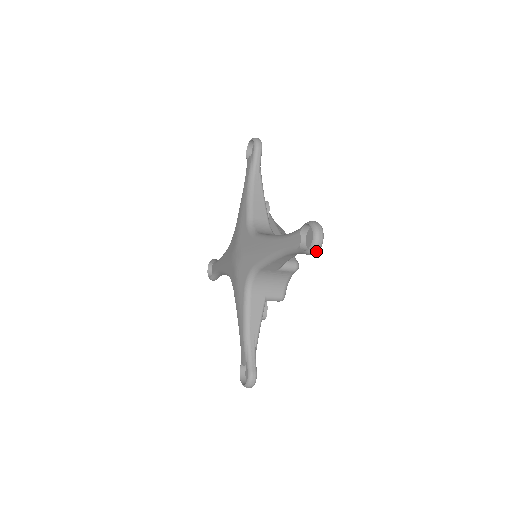
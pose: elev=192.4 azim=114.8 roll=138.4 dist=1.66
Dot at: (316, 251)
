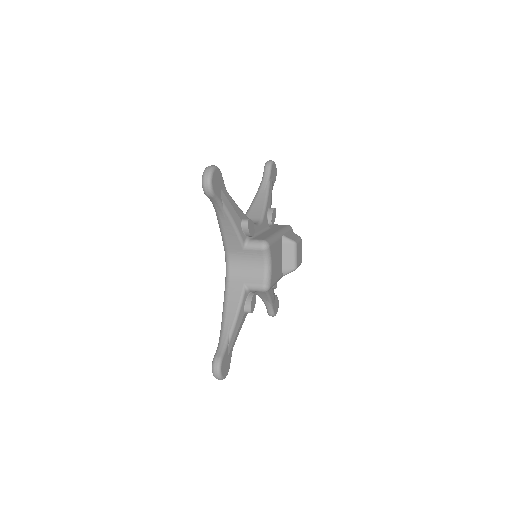
Dot at: (207, 187)
